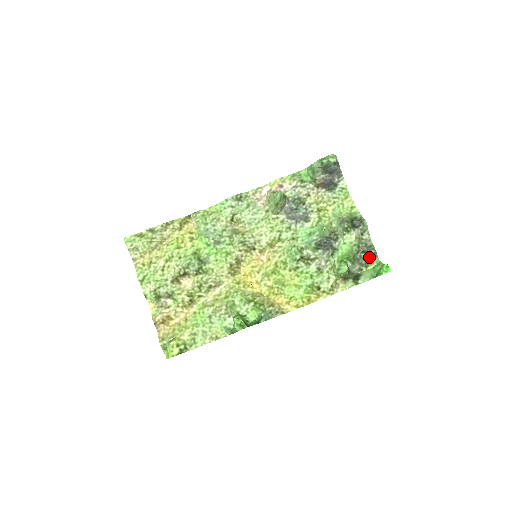
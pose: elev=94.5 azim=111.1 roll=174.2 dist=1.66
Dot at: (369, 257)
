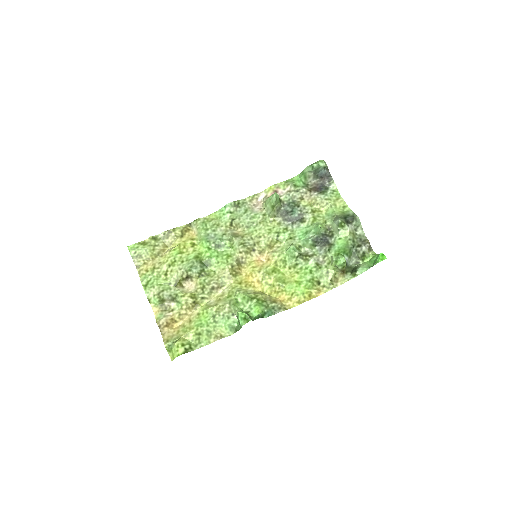
Dot at: (364, 250)
